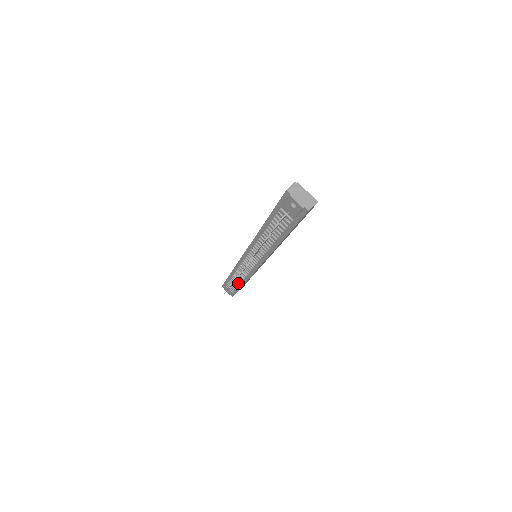
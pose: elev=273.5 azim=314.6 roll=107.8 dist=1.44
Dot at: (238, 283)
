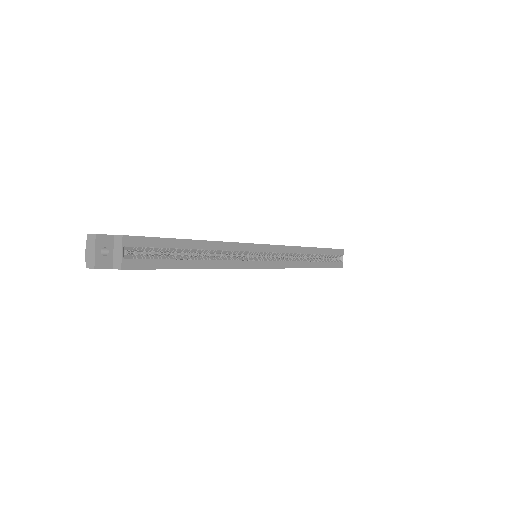
Dot at: occluded
